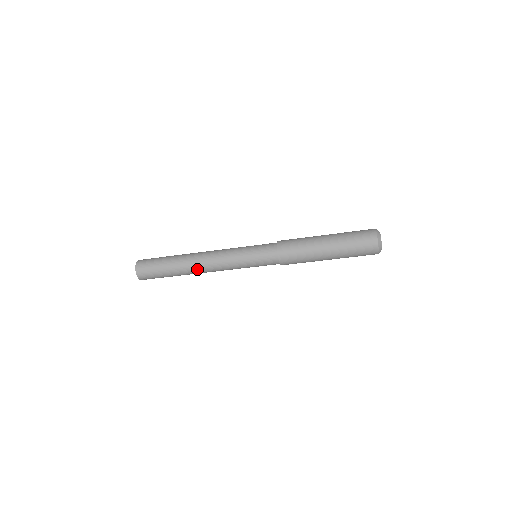
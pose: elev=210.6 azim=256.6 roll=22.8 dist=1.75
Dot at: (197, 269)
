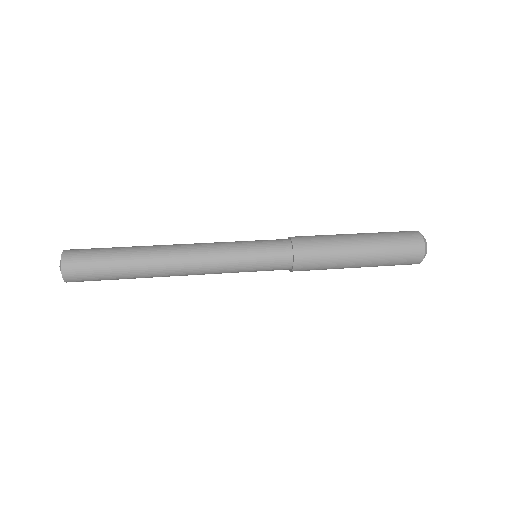
Dot at: (169, 276)
